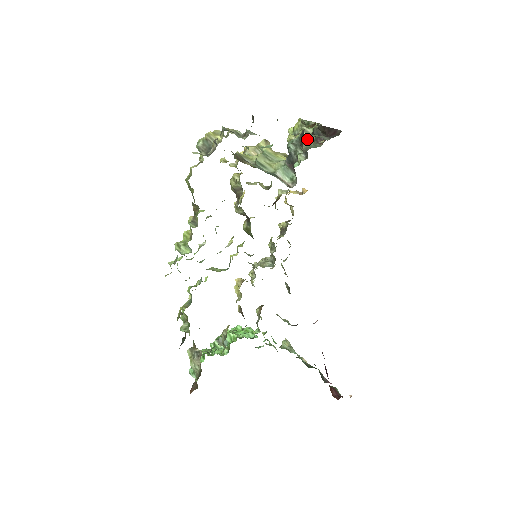
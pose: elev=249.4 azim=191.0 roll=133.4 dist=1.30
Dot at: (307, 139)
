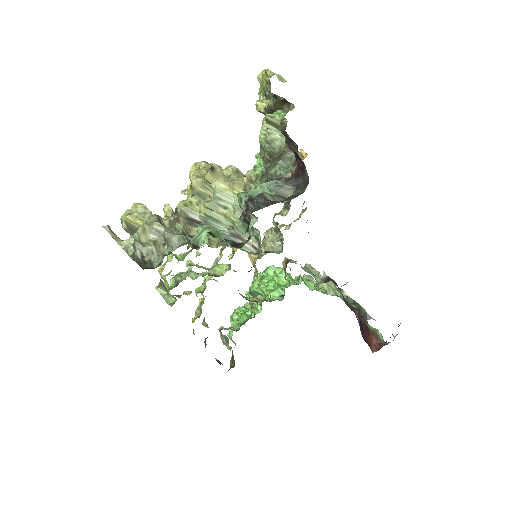
Dot at: (275, 138)
